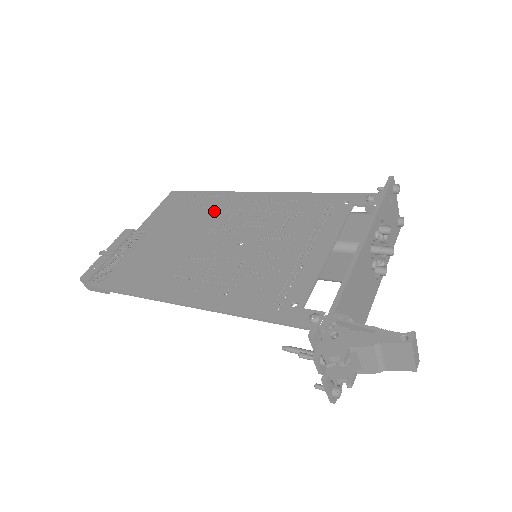
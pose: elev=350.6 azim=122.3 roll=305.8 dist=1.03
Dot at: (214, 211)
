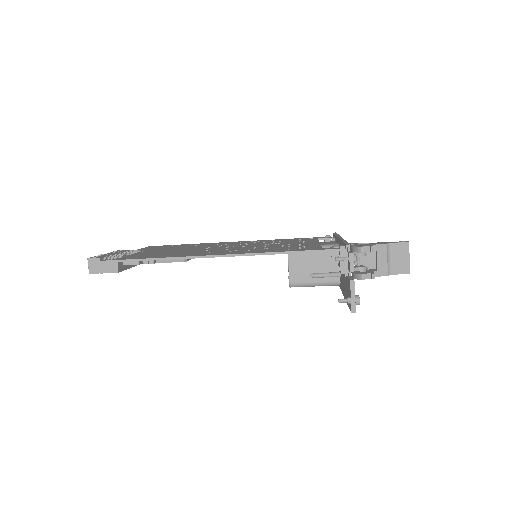
Dot at: (204, 245)
